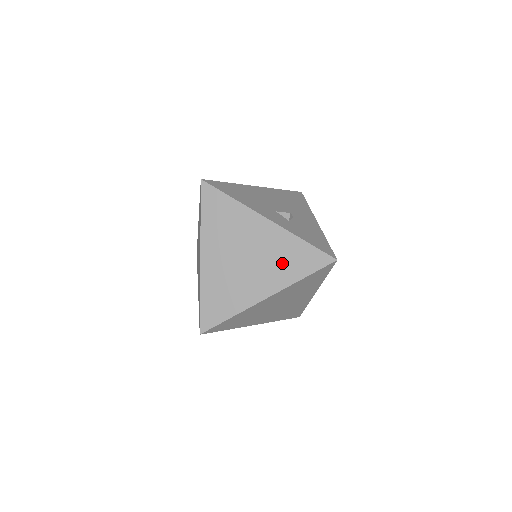
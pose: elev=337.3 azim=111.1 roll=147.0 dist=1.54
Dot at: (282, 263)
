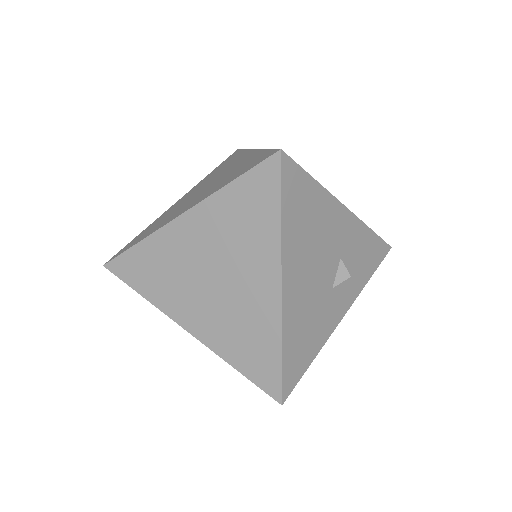
Dot at: occluded
